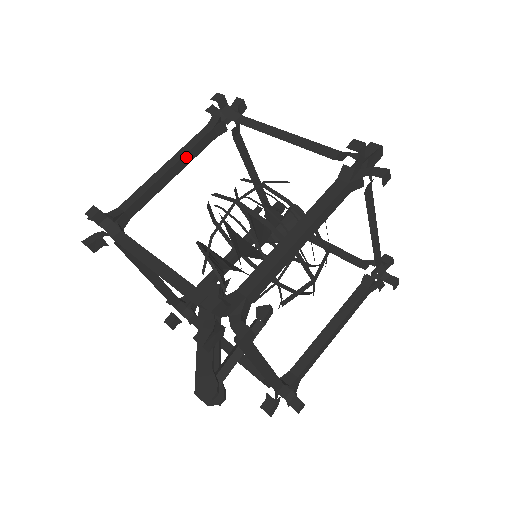
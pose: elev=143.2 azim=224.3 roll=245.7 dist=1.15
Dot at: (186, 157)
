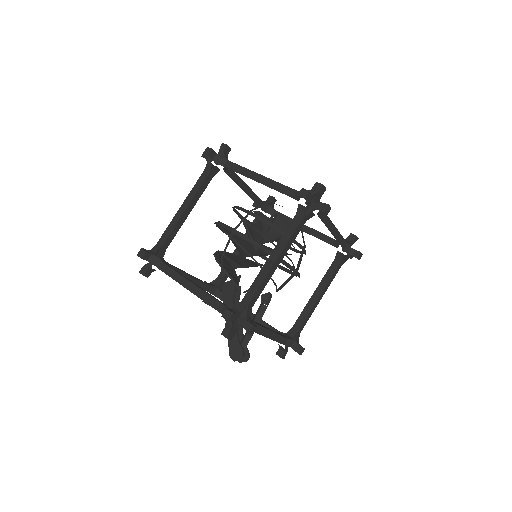
Dot at: (194, 198)
